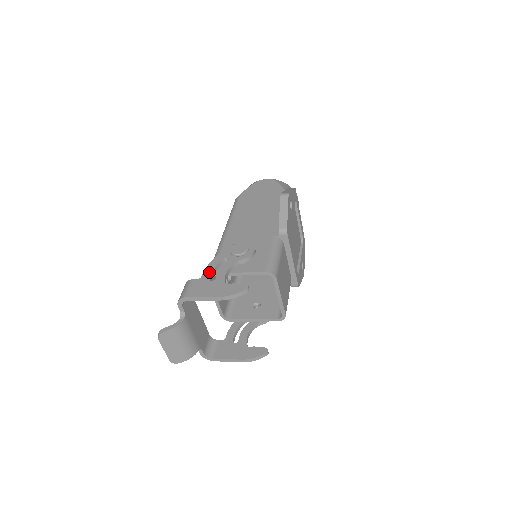
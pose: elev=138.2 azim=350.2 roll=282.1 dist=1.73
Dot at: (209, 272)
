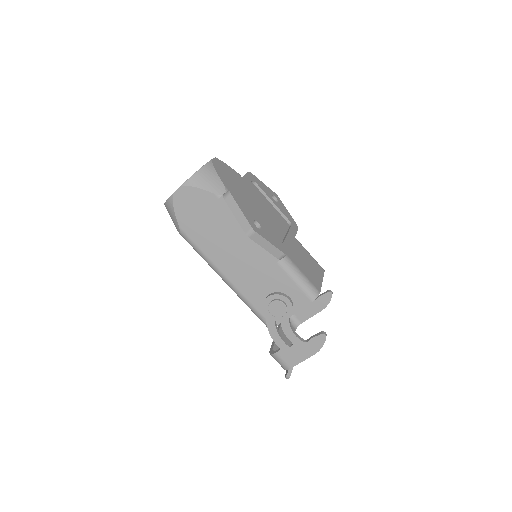
Dot at: (280, 341)
